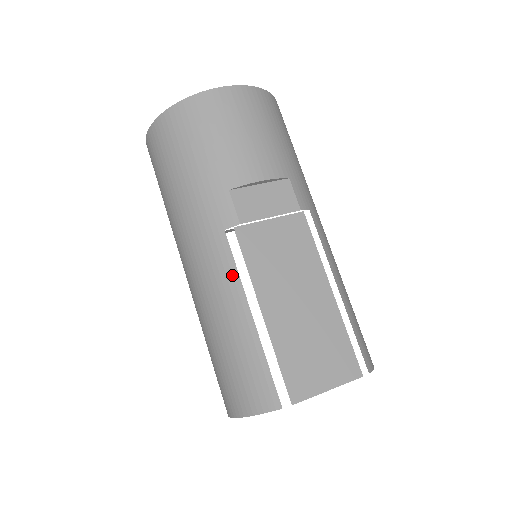
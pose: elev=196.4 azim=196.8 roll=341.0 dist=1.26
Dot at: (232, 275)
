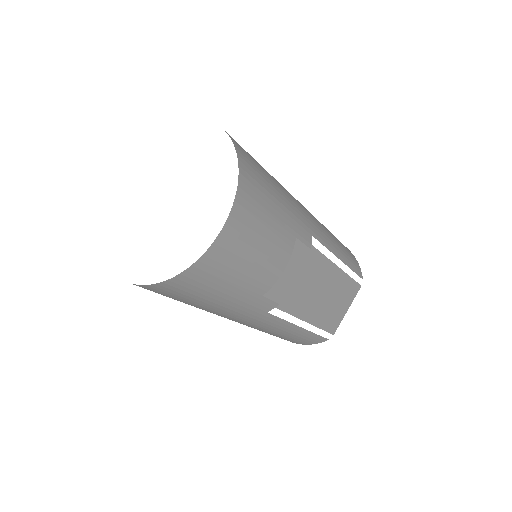
Dot at: (281, 323)
